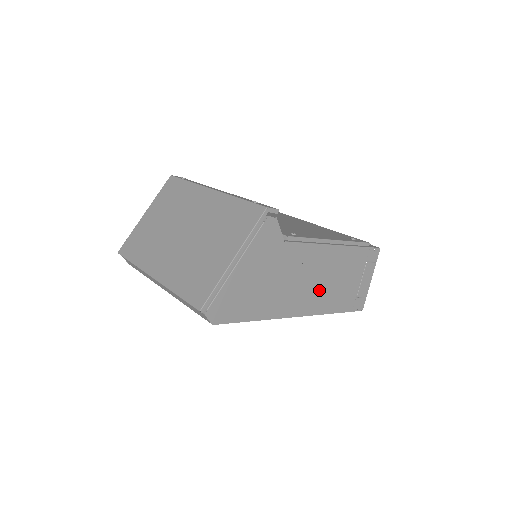
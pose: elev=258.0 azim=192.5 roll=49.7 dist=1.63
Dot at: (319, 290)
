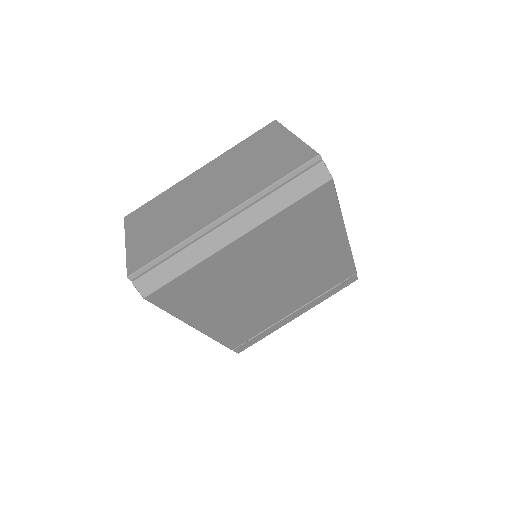
Dot at: occluded
